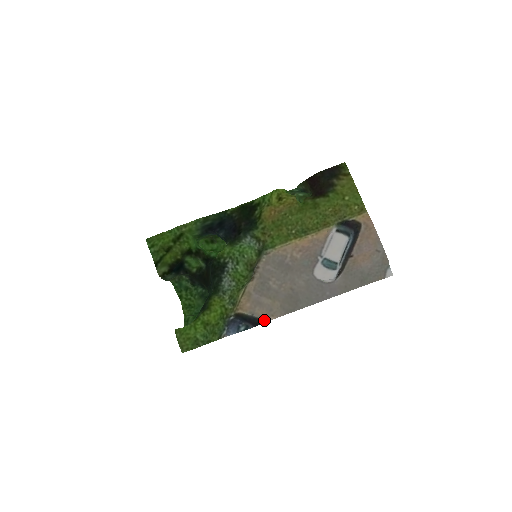
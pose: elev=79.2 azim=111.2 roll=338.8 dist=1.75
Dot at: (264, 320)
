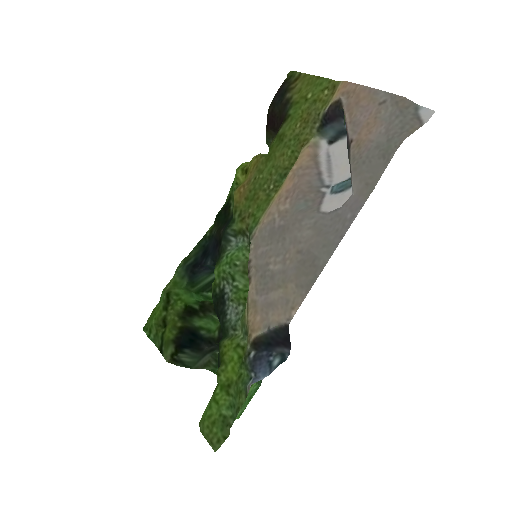
Dot at: (285, 323)
